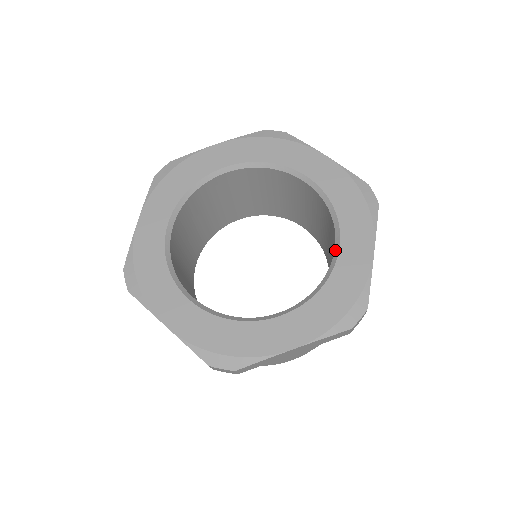
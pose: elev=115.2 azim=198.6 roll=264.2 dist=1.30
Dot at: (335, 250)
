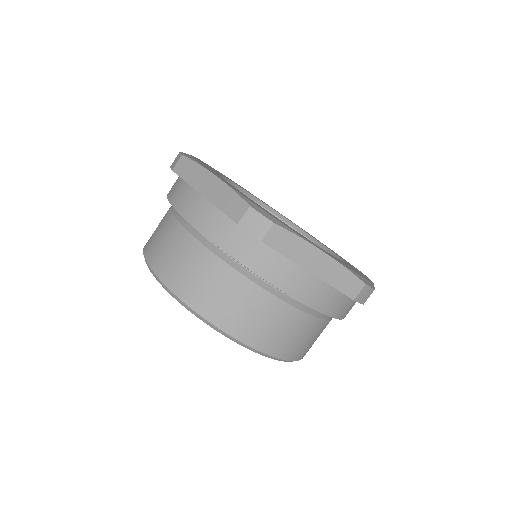
Dot at: occluded
